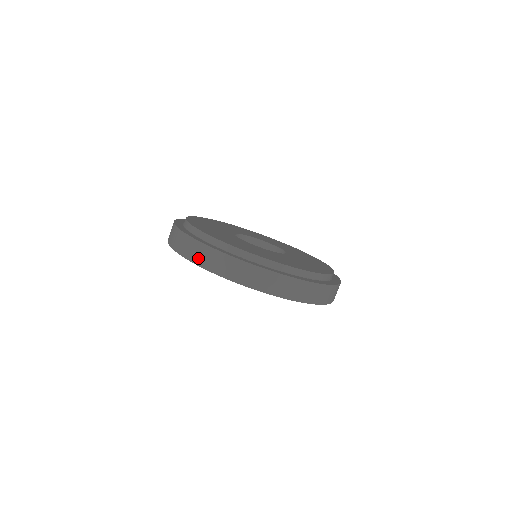
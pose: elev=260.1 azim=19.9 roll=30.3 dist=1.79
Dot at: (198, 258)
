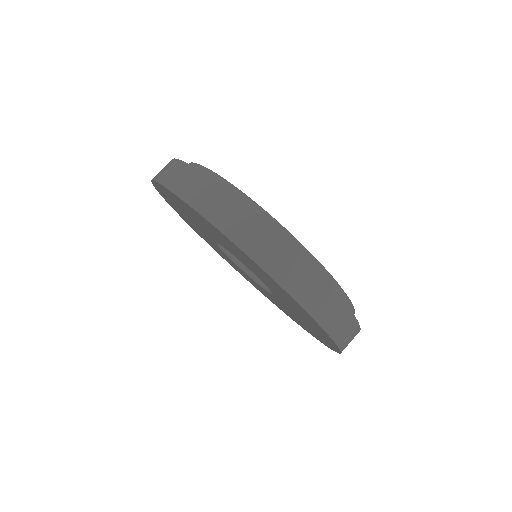
Dot at: occluded
